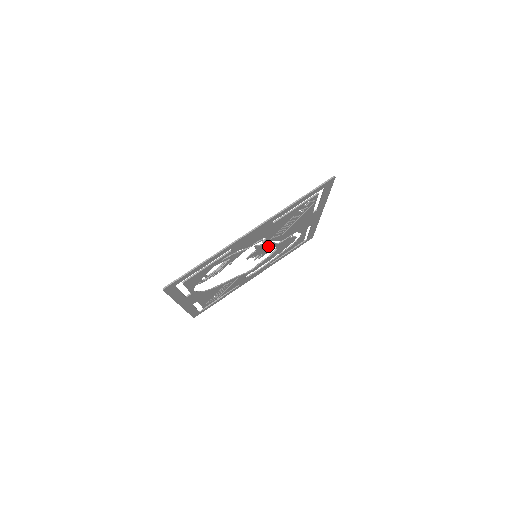
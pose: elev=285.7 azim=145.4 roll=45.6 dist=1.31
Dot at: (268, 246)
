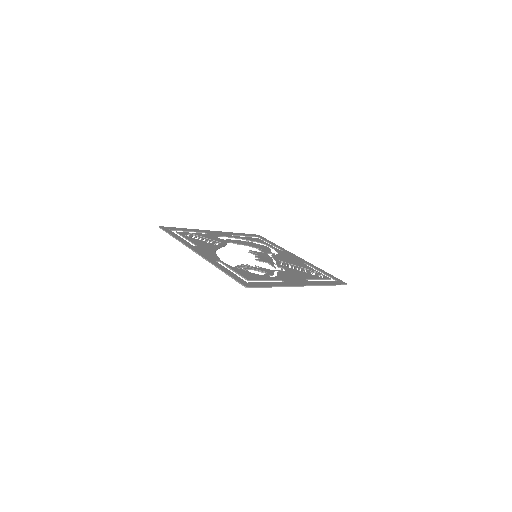
Dot at: (268, 258)
